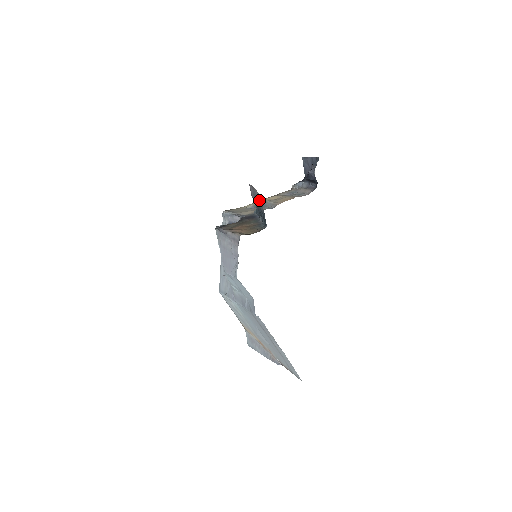
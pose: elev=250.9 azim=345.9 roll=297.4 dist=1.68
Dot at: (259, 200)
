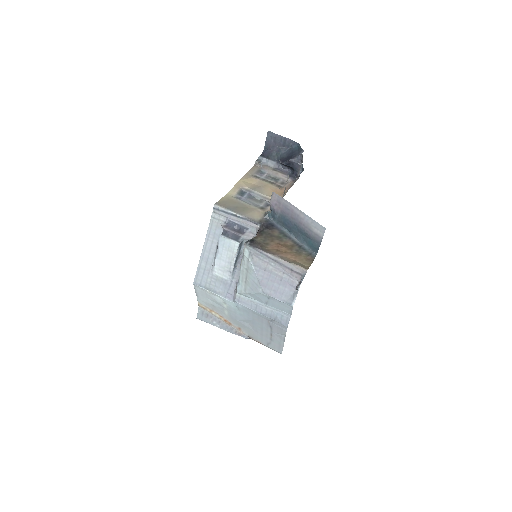
Dot at: (315, 229)
